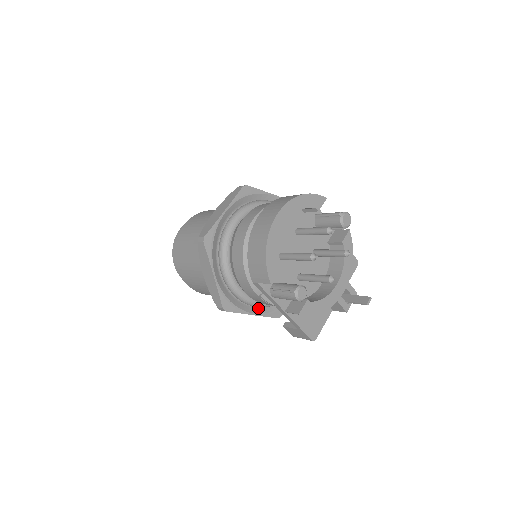
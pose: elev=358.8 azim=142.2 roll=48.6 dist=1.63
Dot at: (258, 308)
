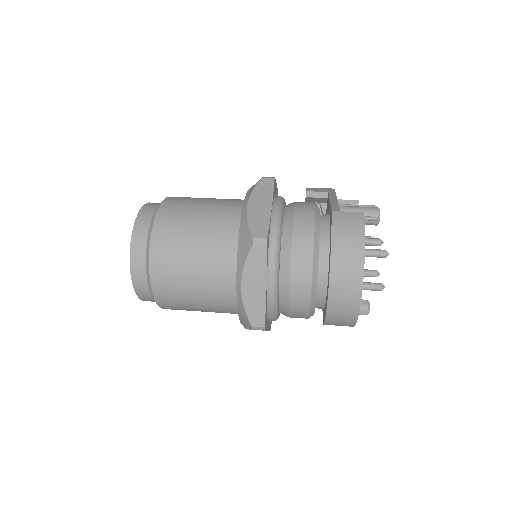
Dot at: occluded
